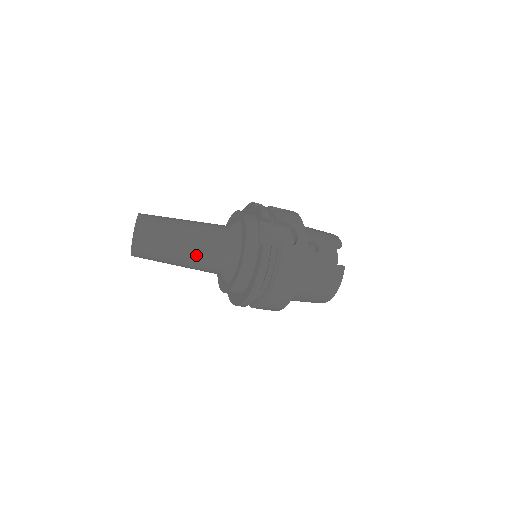
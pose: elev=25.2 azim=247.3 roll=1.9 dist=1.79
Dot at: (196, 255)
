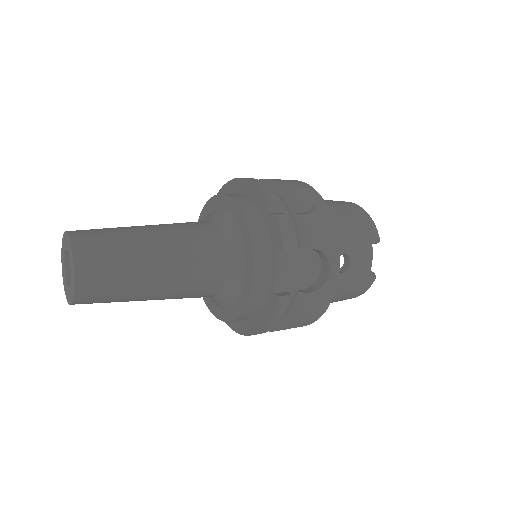
Dot at: (172, 296)
